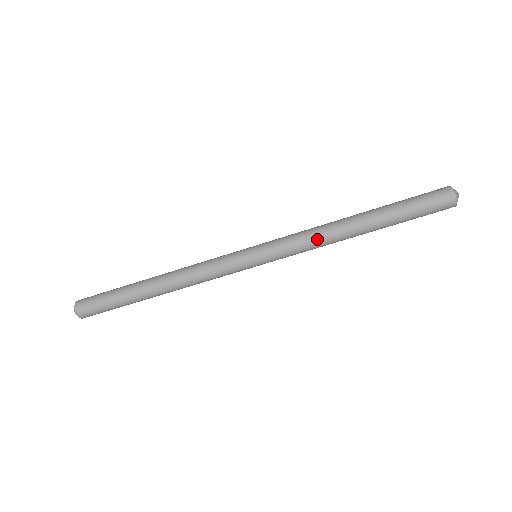
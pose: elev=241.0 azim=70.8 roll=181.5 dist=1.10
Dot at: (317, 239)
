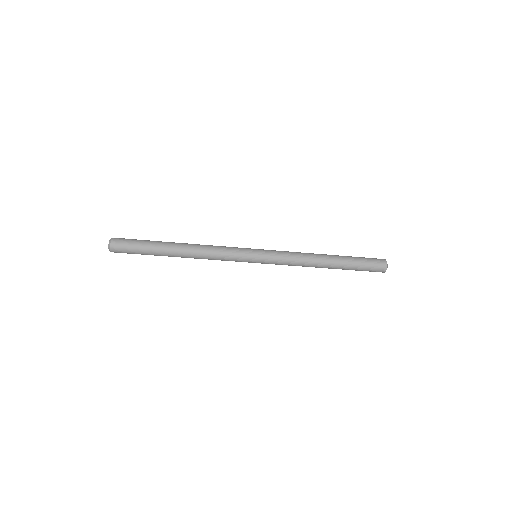
Dot at: (300, 264)
